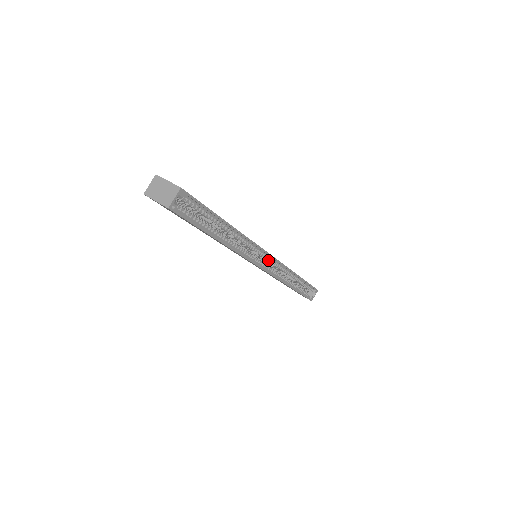
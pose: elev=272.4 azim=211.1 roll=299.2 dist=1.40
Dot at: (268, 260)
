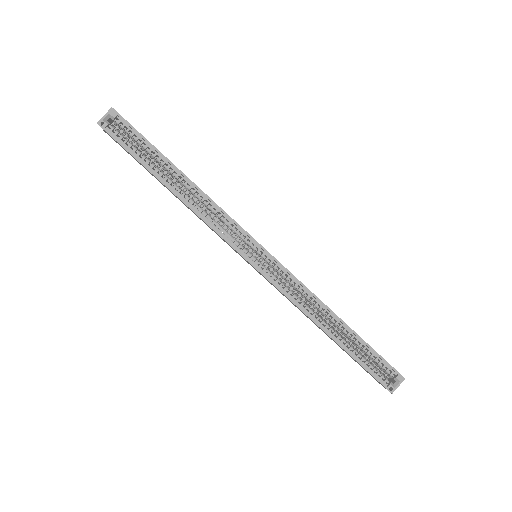
Dot at: (265, 259)
